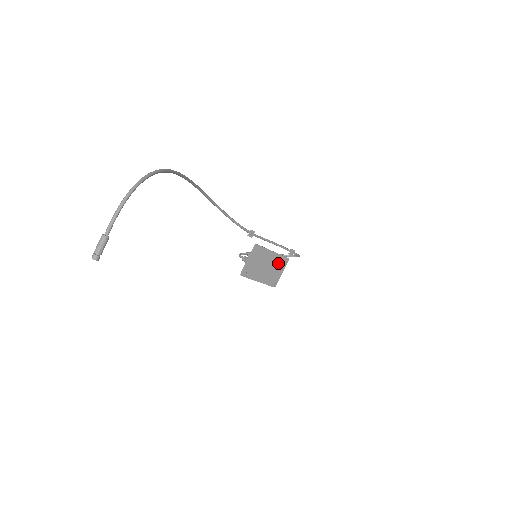
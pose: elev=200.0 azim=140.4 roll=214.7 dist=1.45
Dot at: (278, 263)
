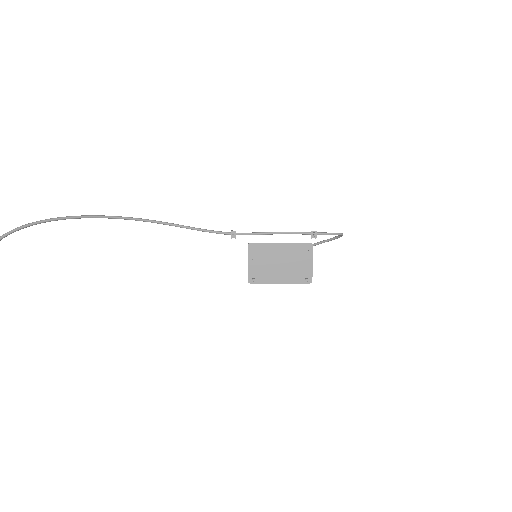
Dot at: (297, 254)
